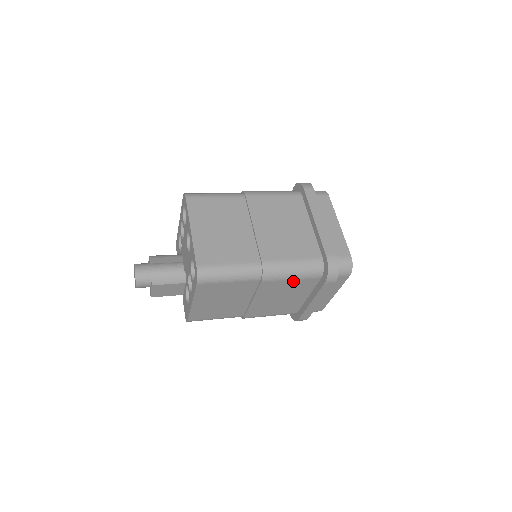
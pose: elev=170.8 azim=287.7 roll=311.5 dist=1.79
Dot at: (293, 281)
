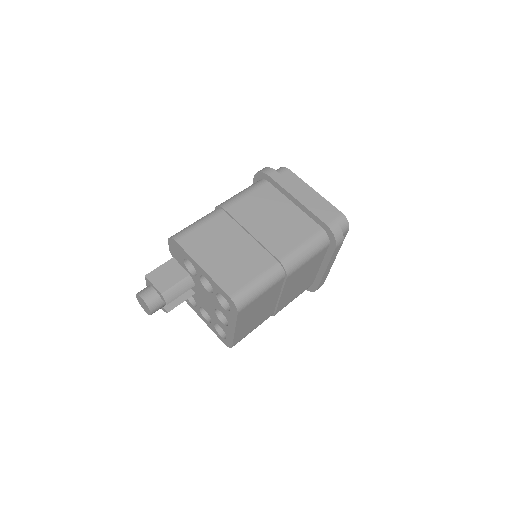
Dot at: occluded
